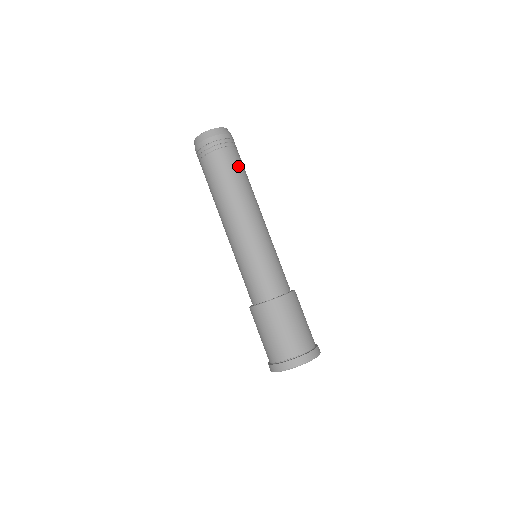
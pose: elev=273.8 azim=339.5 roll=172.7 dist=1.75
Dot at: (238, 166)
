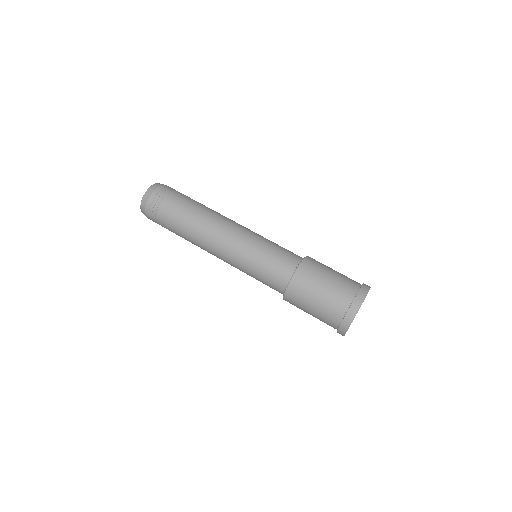
Dot at: occluded
